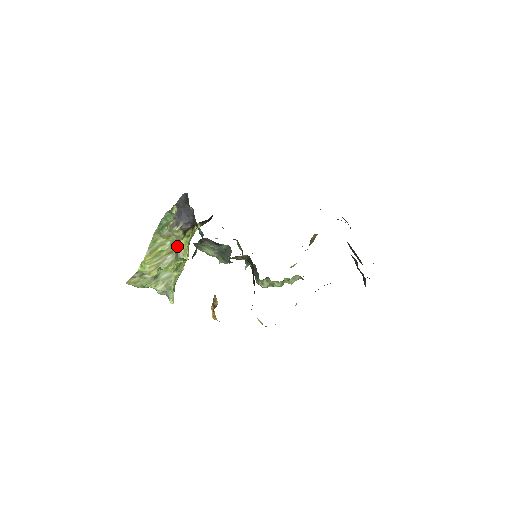
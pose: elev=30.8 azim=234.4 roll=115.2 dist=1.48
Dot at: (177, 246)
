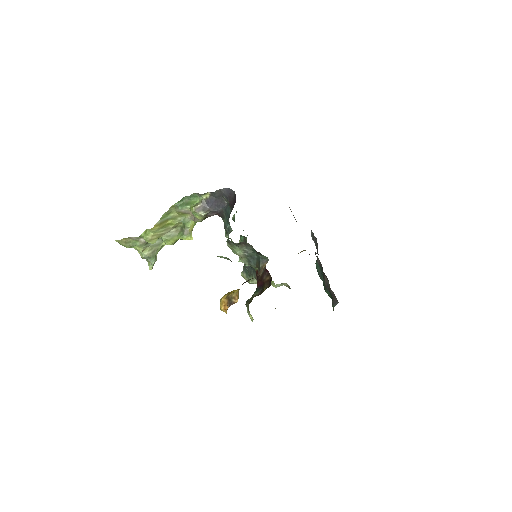
Dot at: (188, 225)
